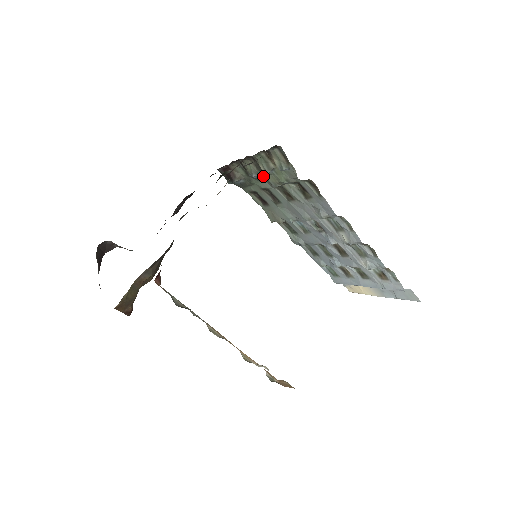
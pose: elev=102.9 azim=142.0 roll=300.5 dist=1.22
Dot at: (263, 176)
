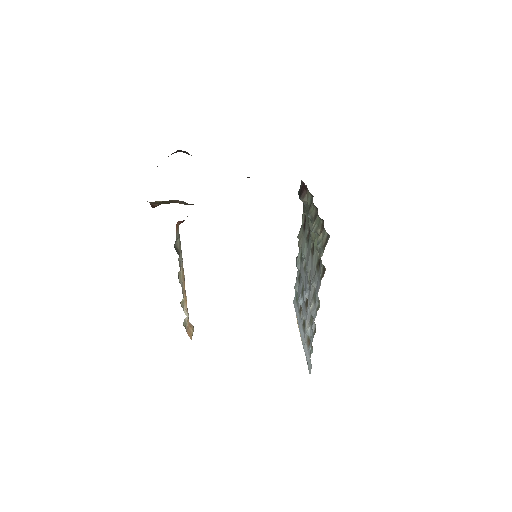
Dot at: occluded
